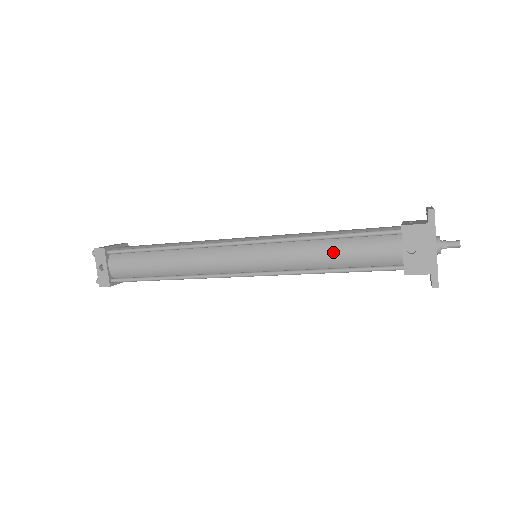
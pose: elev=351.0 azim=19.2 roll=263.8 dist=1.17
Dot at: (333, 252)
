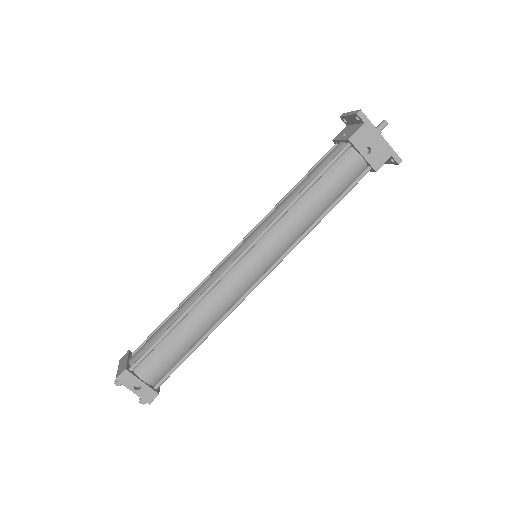
Dot at: (317, 199)
